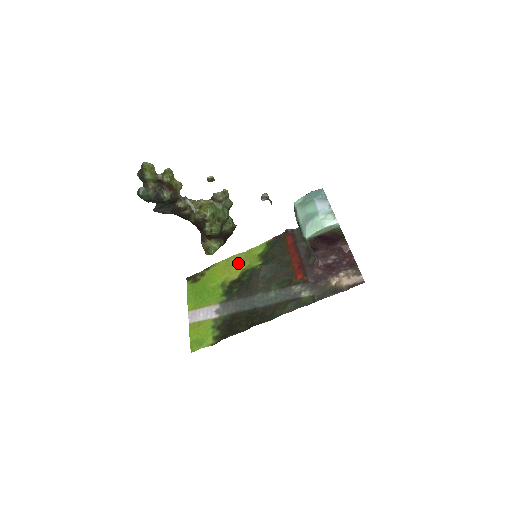
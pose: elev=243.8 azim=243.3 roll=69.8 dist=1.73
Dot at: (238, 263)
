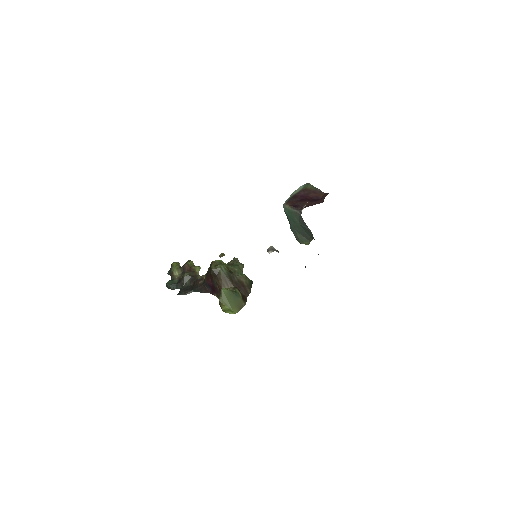
Dot at: occluded
